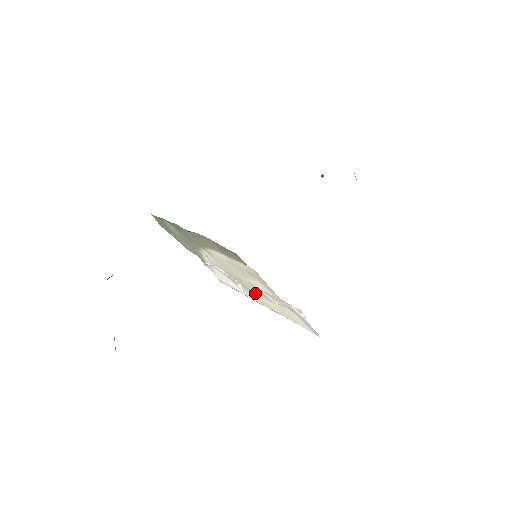
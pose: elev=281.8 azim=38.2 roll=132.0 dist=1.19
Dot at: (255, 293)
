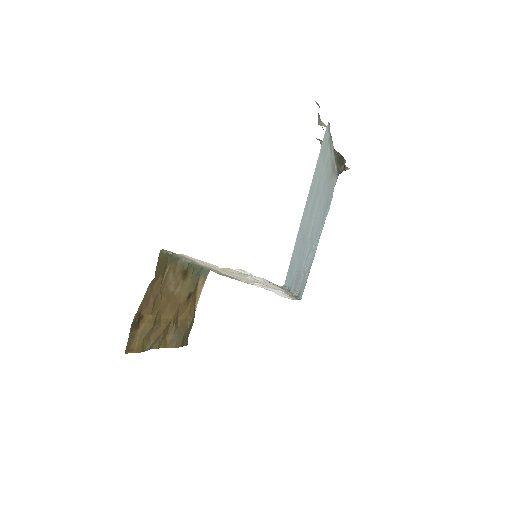
Dot at: (268, 285)
